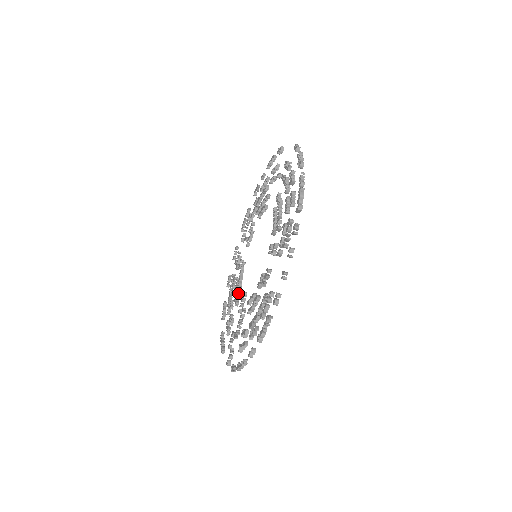
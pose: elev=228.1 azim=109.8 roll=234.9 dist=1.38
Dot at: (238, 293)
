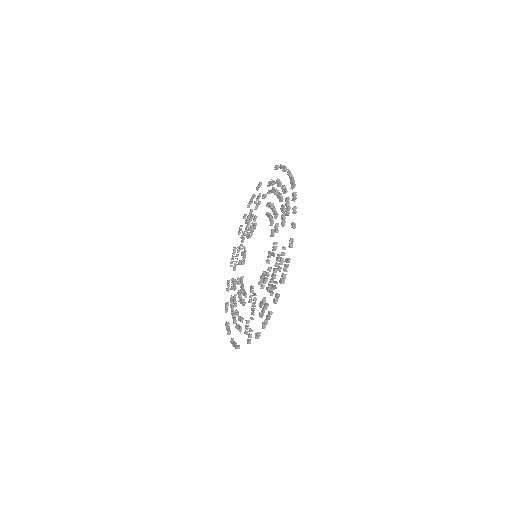
Dot at: (244, 294)
